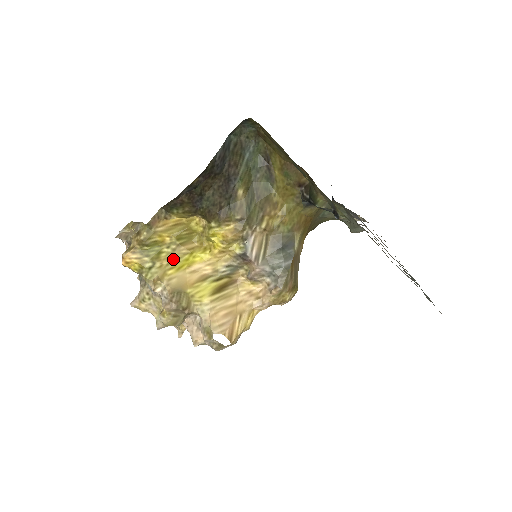
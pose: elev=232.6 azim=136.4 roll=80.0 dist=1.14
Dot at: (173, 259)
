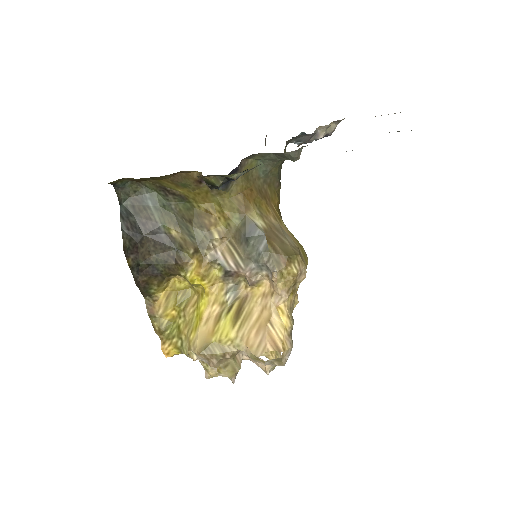
Dot at: (189, 324)
